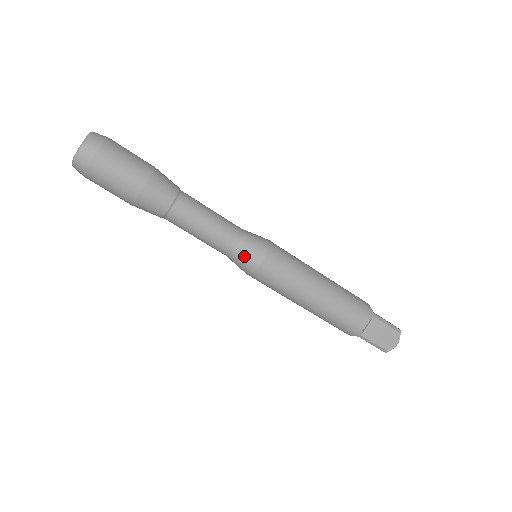
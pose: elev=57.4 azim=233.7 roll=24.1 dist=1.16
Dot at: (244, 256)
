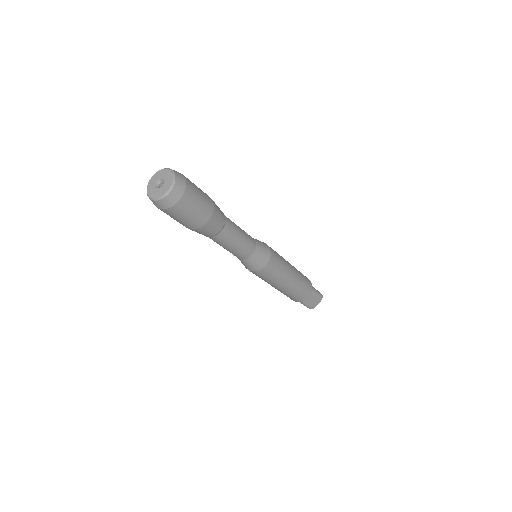
Dot at: (255, 262)
